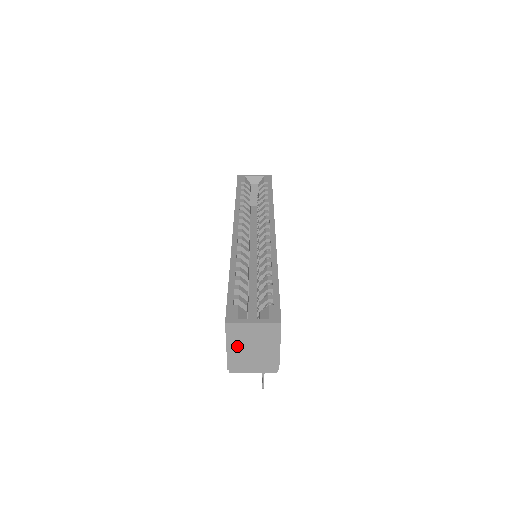
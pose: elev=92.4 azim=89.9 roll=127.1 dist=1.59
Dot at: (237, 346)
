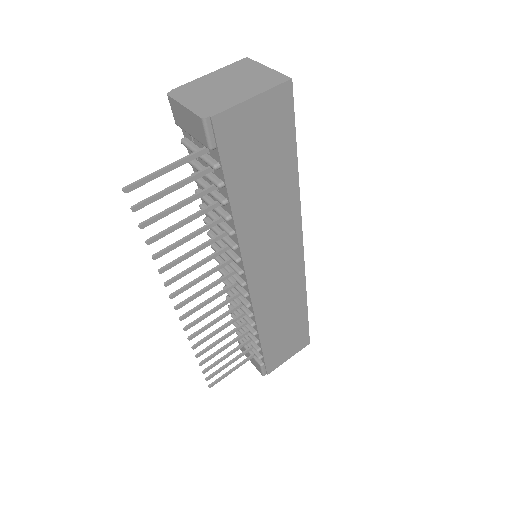
Dot at: (221, 77)
